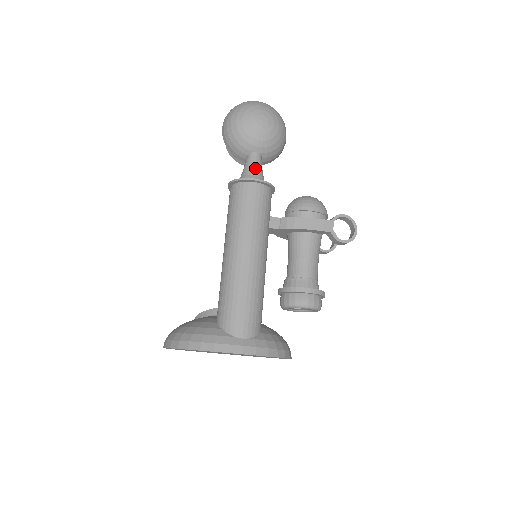
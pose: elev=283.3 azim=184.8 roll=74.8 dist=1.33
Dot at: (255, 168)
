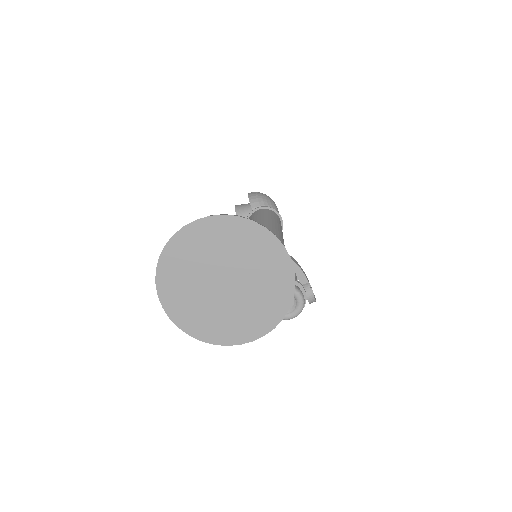
Dot at: occluded
